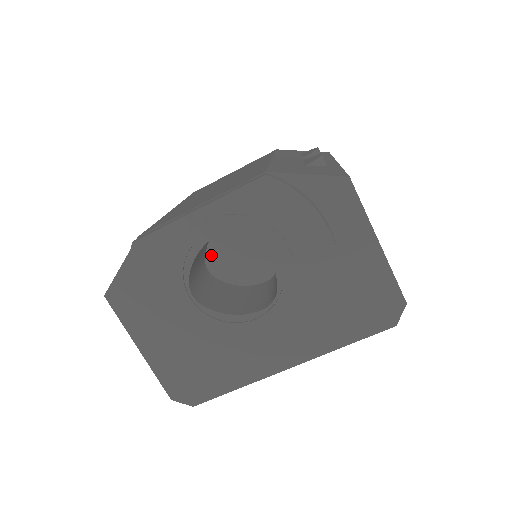
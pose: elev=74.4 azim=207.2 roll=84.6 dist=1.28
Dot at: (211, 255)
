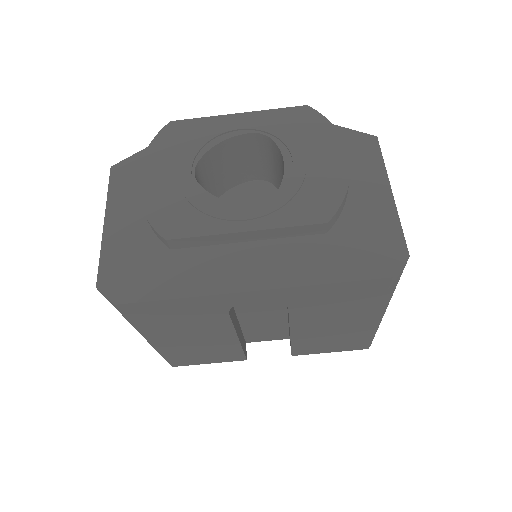
Dot at: occluded
